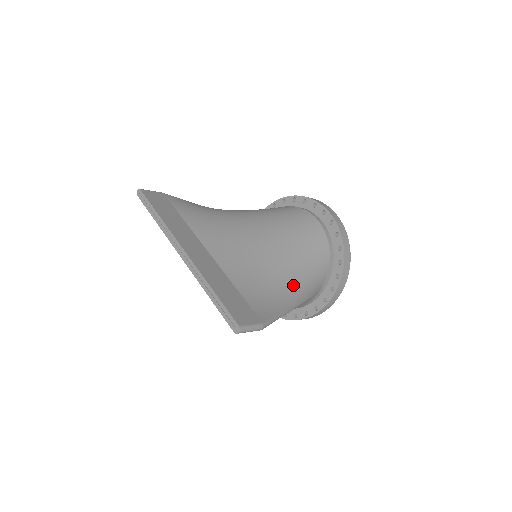
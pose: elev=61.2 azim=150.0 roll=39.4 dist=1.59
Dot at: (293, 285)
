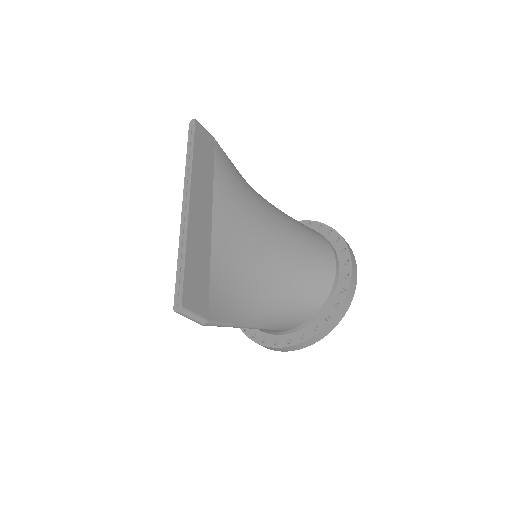
Dot at: (267, 306)
